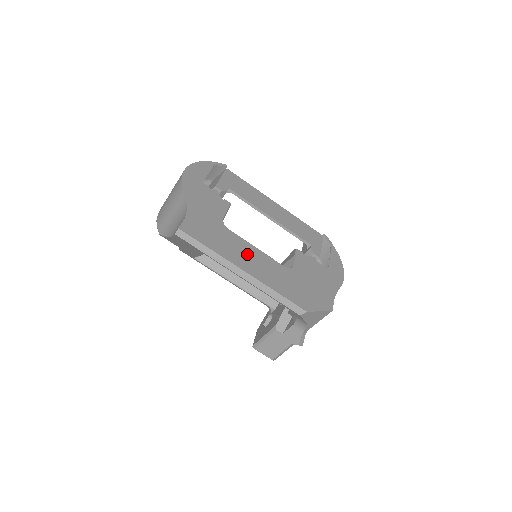
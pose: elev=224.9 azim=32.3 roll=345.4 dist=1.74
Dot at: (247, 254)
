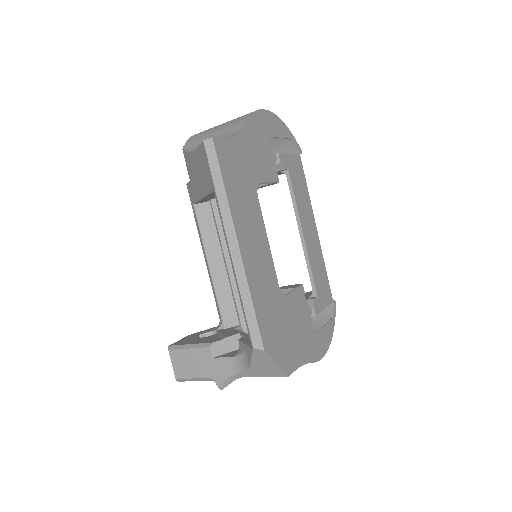
Dot at: (255, 235)
